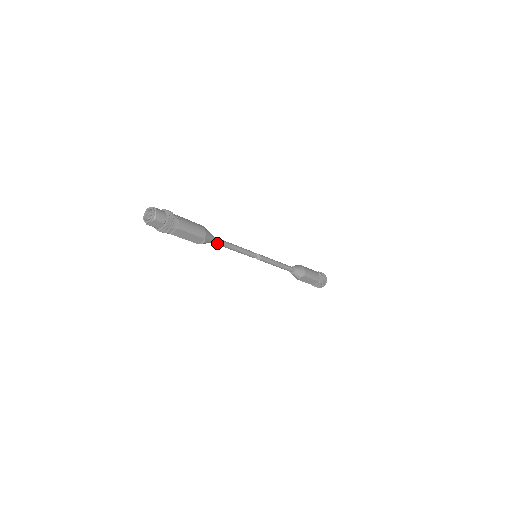
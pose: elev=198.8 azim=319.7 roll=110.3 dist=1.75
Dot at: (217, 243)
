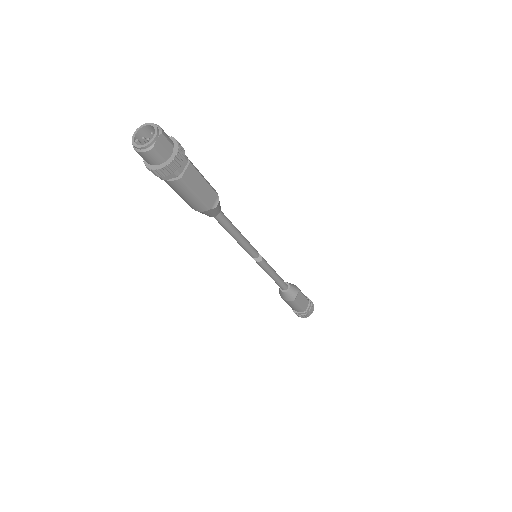
Dot at: (224, 218)
